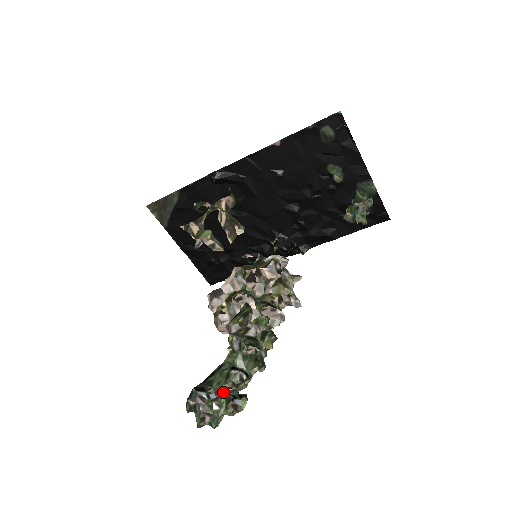
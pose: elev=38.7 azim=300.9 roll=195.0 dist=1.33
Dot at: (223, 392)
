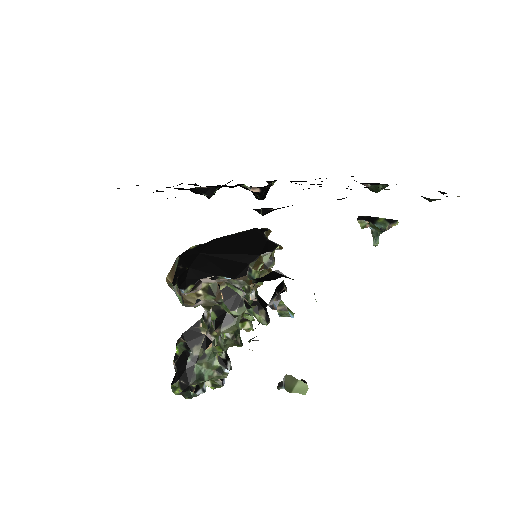
Dot at: occluded
